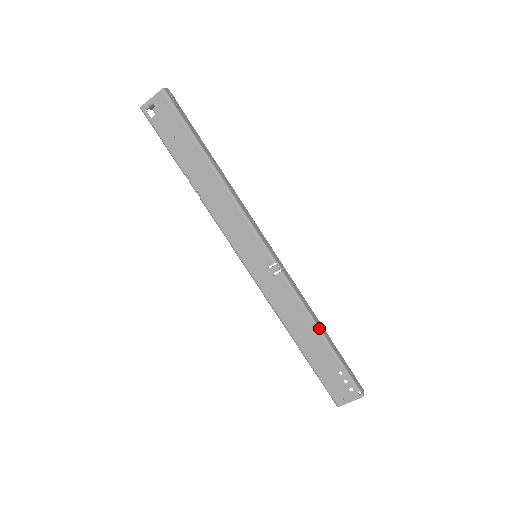
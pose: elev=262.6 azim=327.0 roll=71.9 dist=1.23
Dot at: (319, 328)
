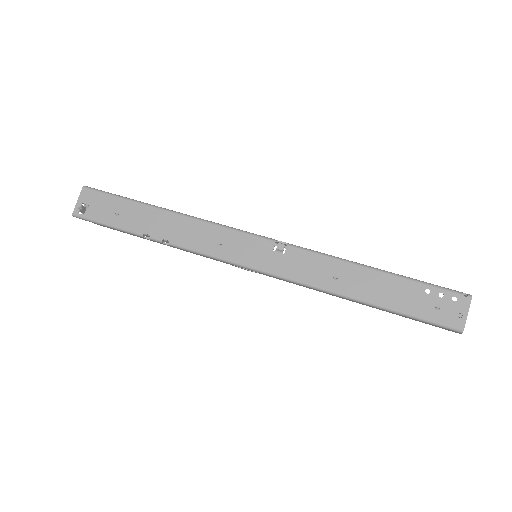
Dot at: (366, 266)
